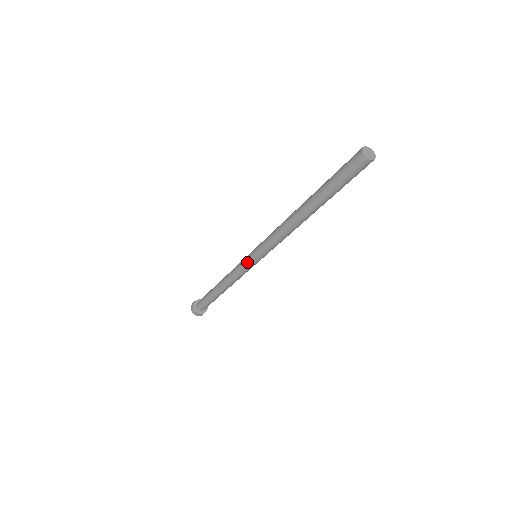
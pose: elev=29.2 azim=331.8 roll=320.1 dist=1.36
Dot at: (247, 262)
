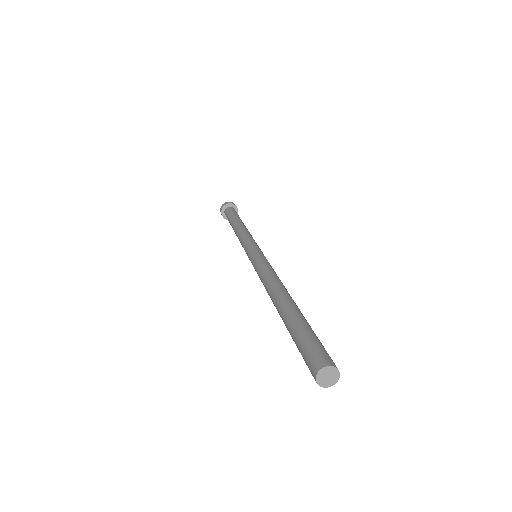
Dot at: occluded
